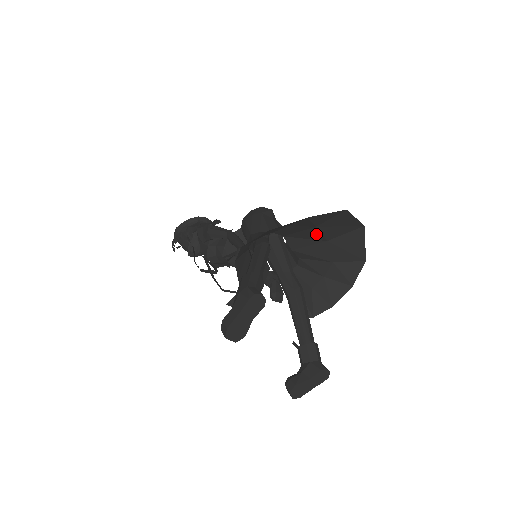
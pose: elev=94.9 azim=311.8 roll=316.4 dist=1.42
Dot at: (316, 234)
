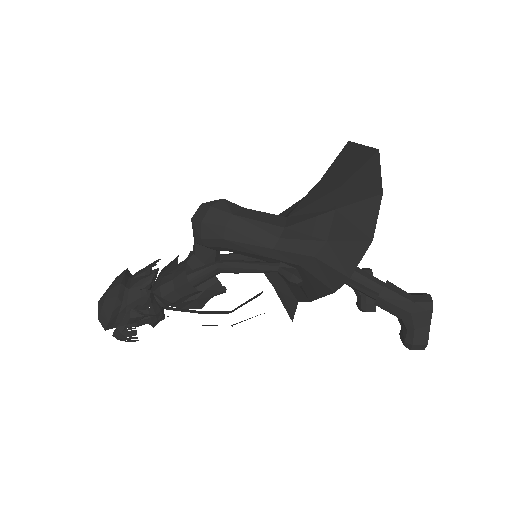
Dot at: (324, 188)
